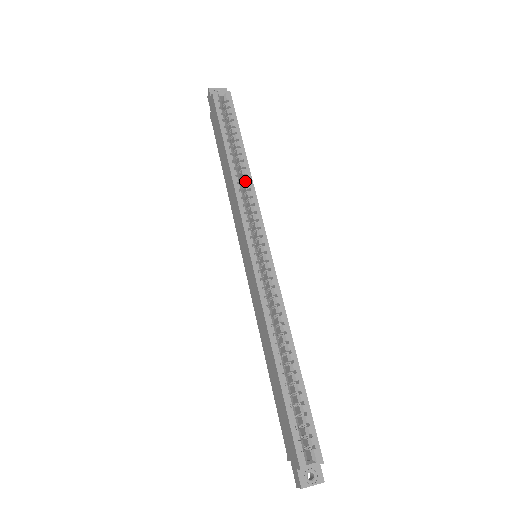
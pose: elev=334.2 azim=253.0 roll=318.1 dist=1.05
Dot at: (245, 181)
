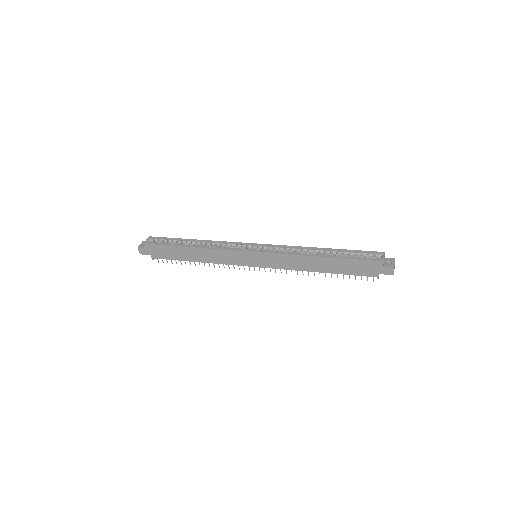
Dot at: (210, 244)
